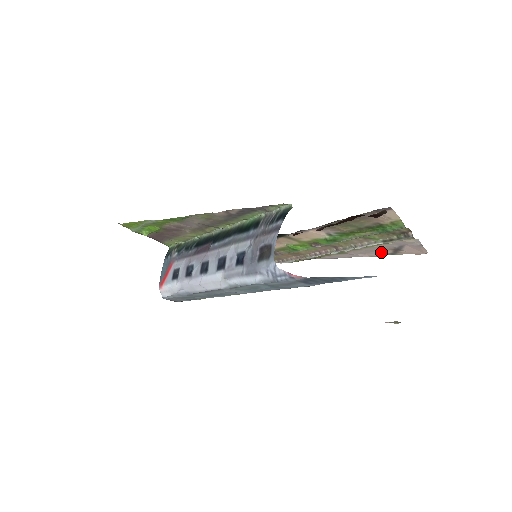
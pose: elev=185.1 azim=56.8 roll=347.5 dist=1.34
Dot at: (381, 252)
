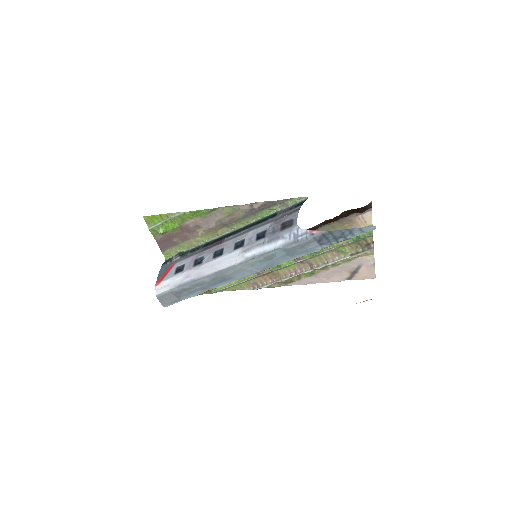
Dot at: (342, 275)
